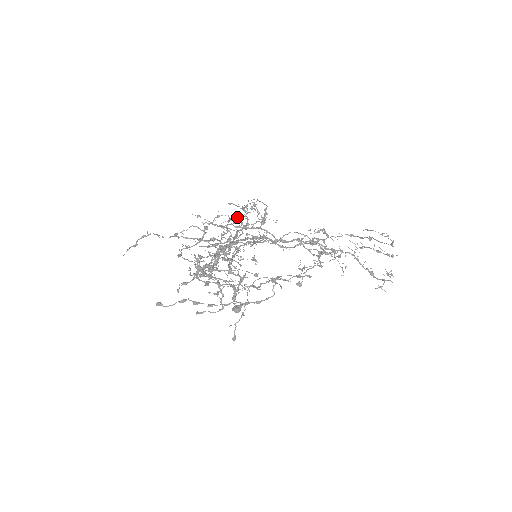
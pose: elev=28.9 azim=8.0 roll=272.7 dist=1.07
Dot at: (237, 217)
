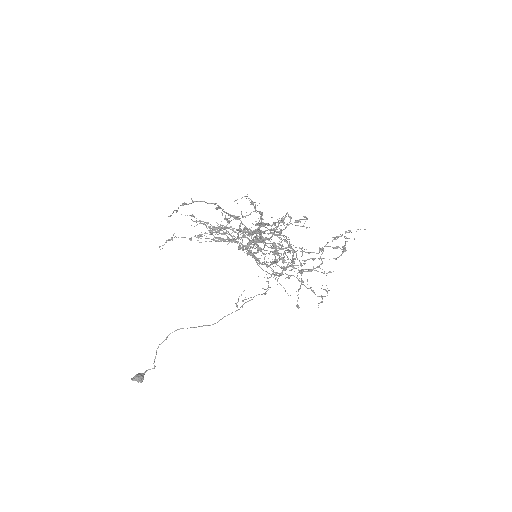
Dot at: (211, 231)
